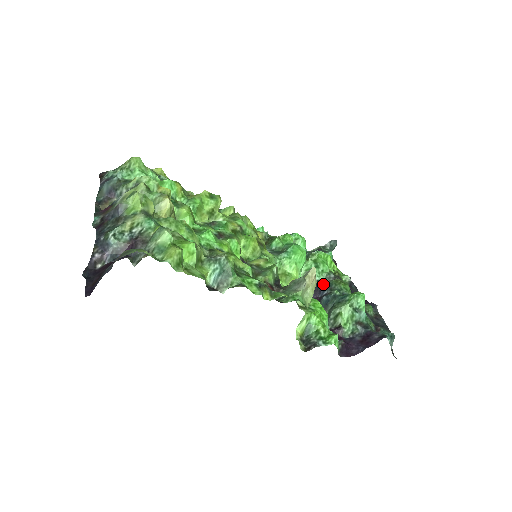
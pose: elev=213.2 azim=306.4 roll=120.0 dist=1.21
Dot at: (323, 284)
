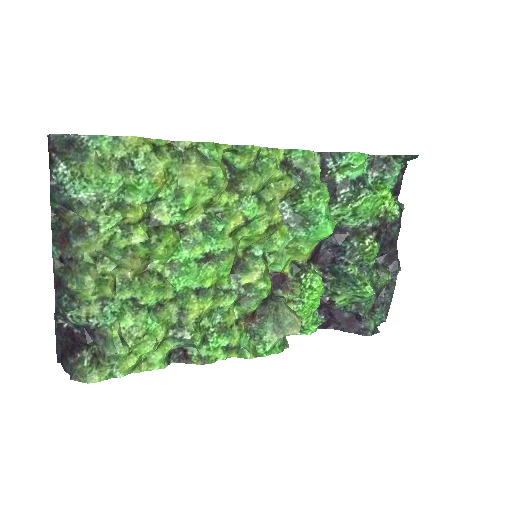
Dot at: (346, 245)
